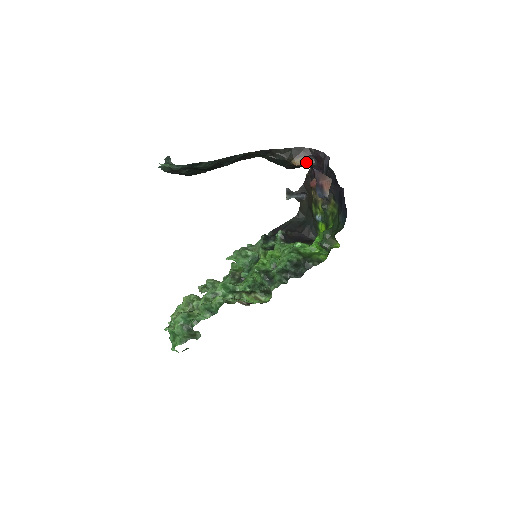
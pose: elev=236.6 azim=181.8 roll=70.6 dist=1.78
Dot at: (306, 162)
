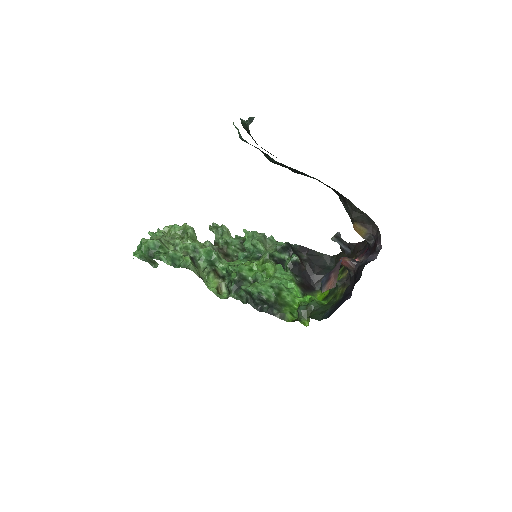
Dot at: (365, 236)
